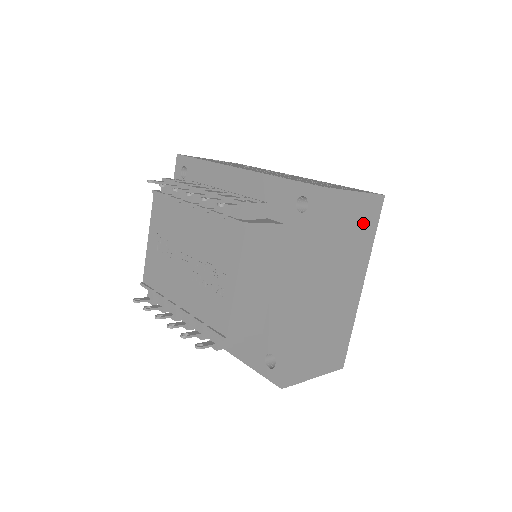
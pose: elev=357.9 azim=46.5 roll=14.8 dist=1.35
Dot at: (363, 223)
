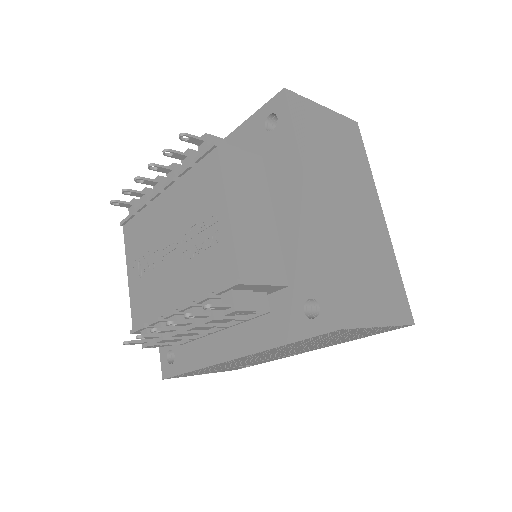
Dot at: (347, 143)
